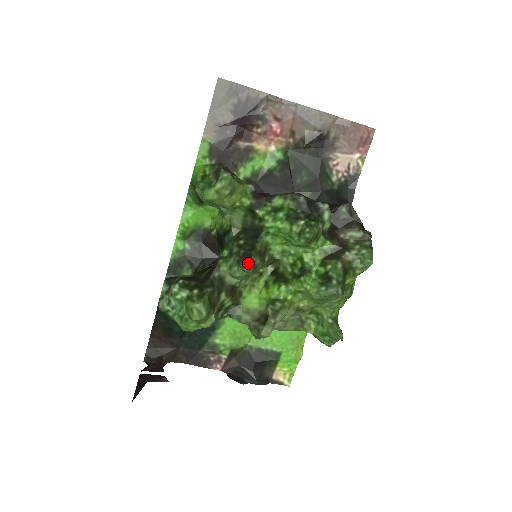
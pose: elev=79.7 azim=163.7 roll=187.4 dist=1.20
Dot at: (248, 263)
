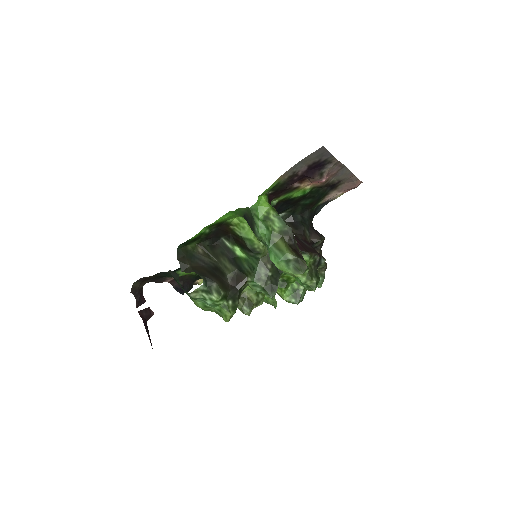
Dot at: (273, 296)
